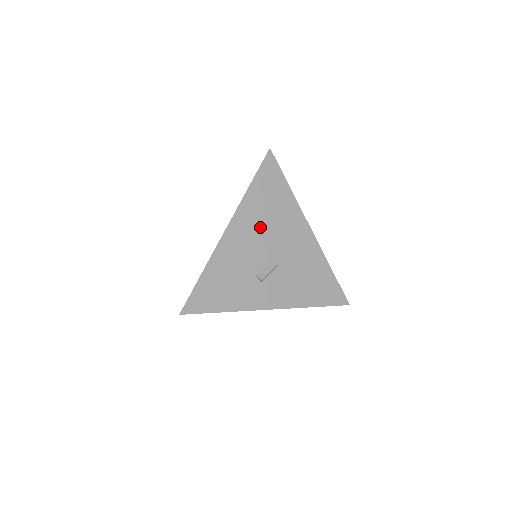
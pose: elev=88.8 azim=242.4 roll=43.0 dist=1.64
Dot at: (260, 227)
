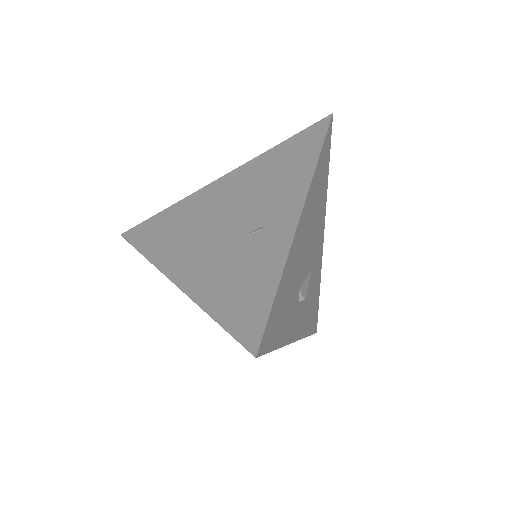
Dot at: (312, 221)
